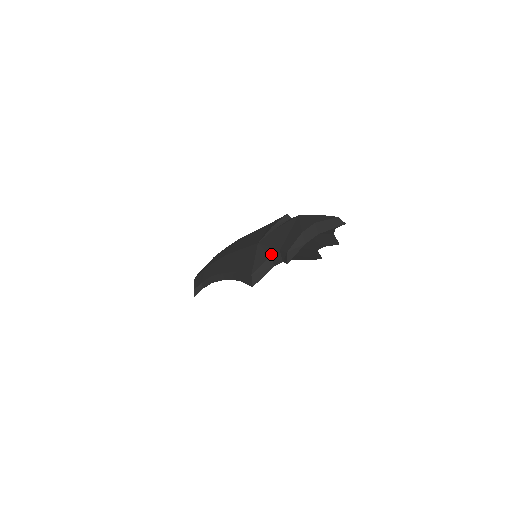
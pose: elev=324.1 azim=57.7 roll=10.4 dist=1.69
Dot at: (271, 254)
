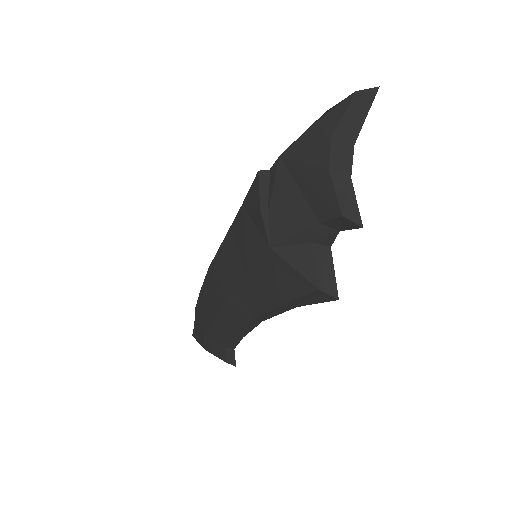
Dot at: (310, 240)
